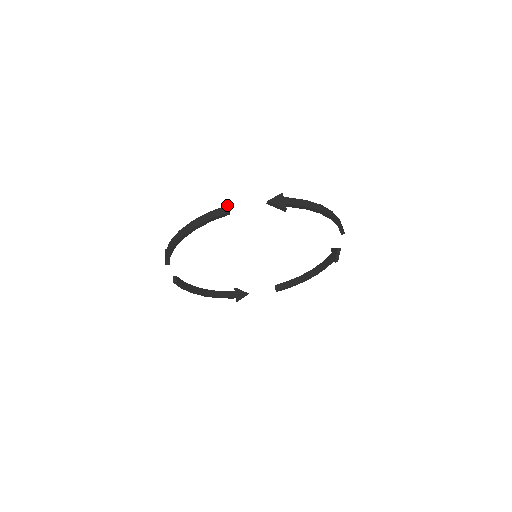
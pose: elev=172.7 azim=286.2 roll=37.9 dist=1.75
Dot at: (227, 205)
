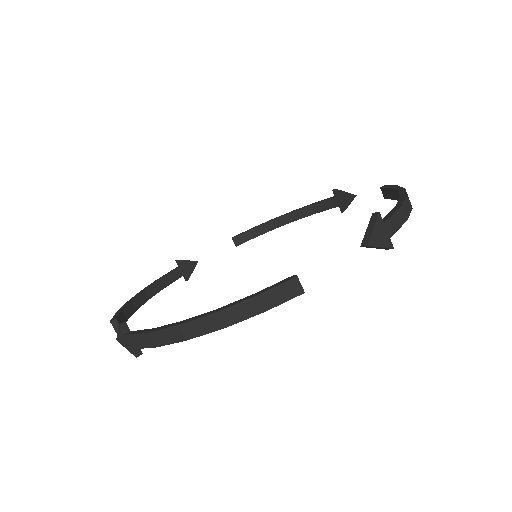
Dot at: (296, 275)
